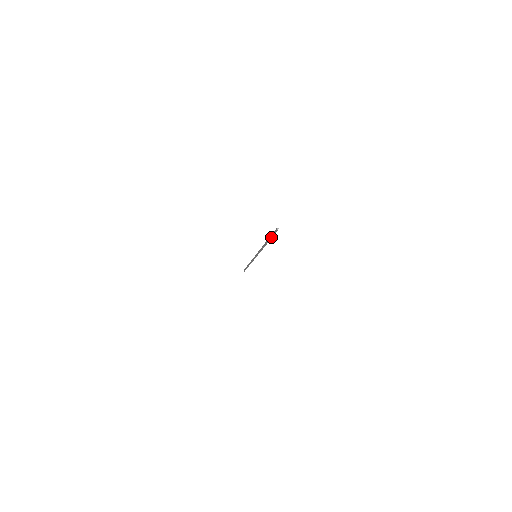
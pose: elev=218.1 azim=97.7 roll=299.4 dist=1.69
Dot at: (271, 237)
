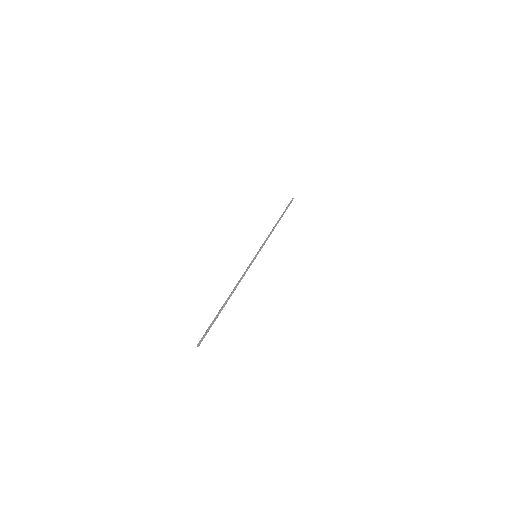
Dot at: (213, 322)
